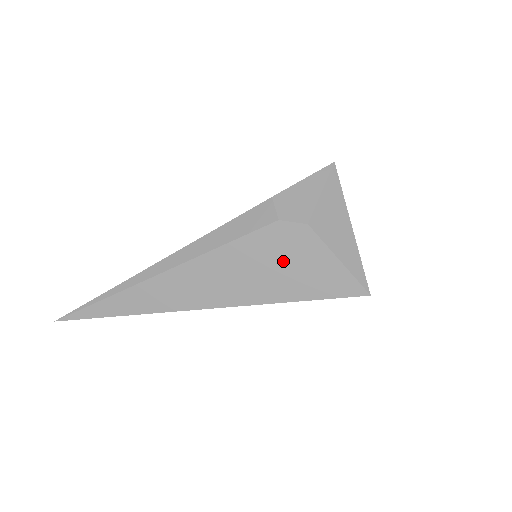
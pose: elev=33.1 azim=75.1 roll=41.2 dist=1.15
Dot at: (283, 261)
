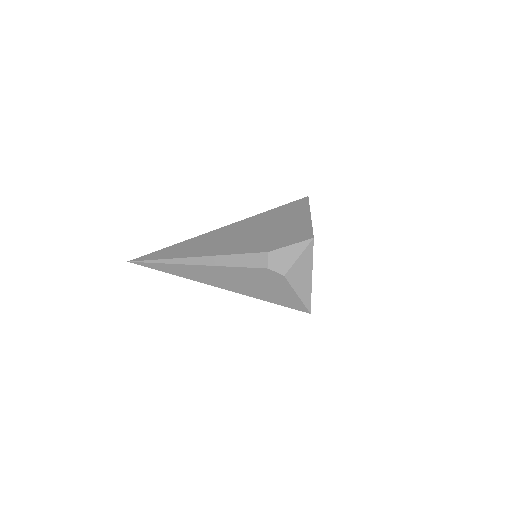
Dot at: (266, 285)
